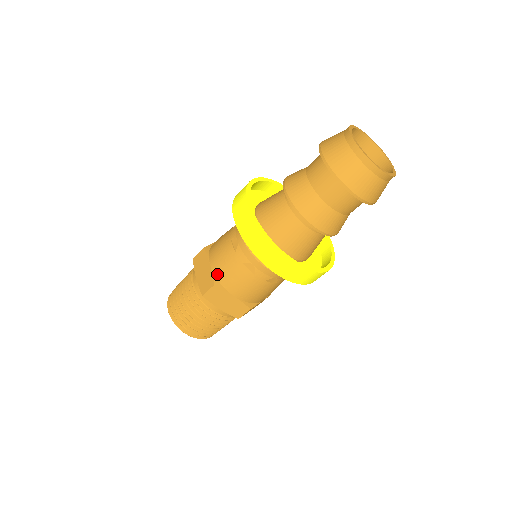
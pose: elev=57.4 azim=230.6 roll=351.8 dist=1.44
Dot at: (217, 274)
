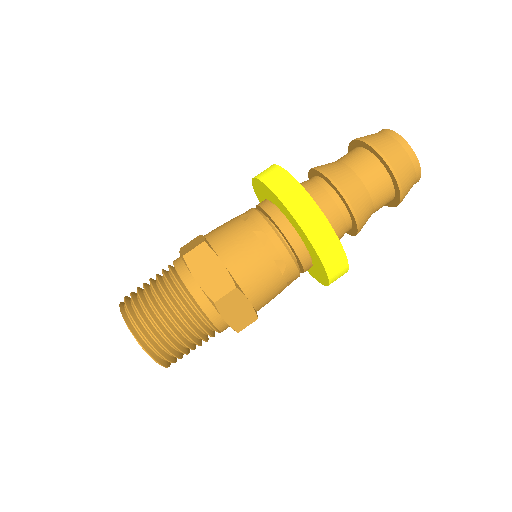
Dot at: (236, 274)
